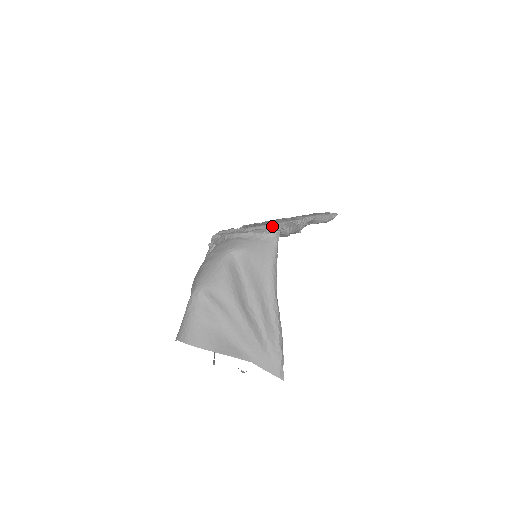
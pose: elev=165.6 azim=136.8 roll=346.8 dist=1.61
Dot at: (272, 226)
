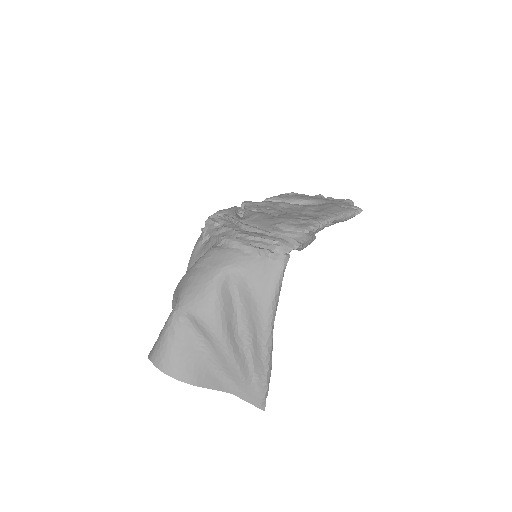
Dot at: (282, 244)
